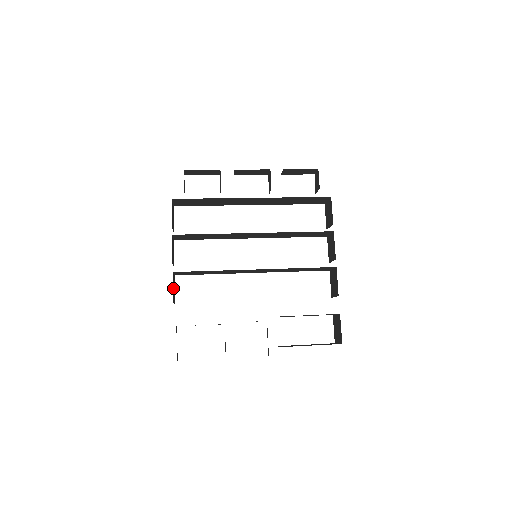
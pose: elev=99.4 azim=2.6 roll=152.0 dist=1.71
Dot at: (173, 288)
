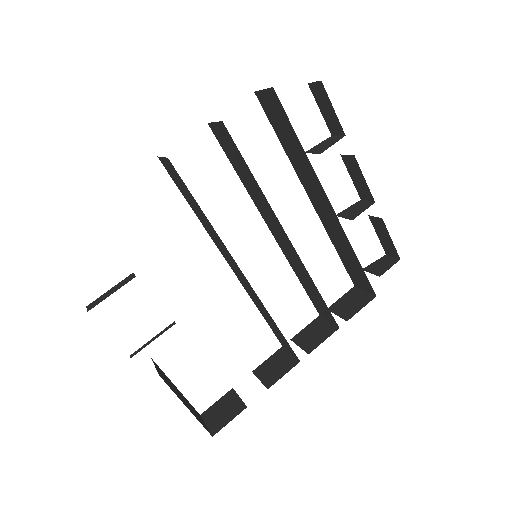
Dot at: occluded
